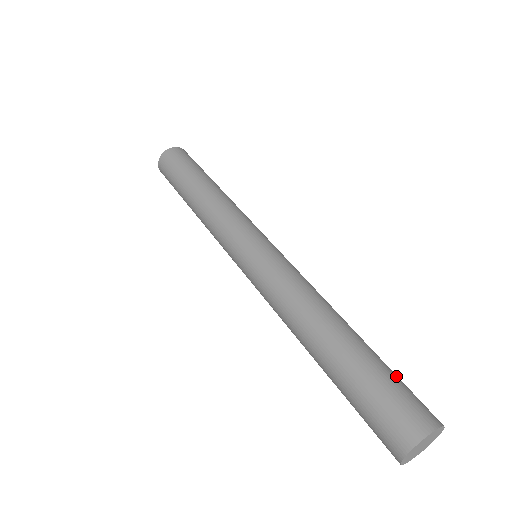
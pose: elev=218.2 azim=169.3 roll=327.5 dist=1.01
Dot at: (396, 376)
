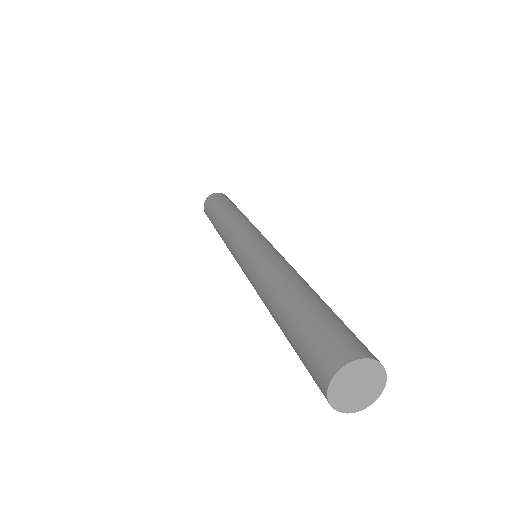
Dot at: occluded
